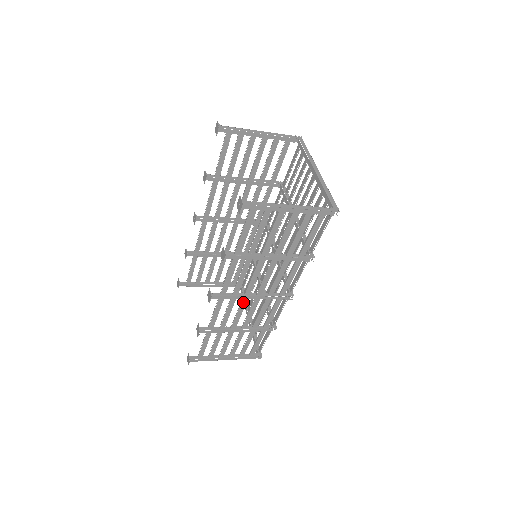
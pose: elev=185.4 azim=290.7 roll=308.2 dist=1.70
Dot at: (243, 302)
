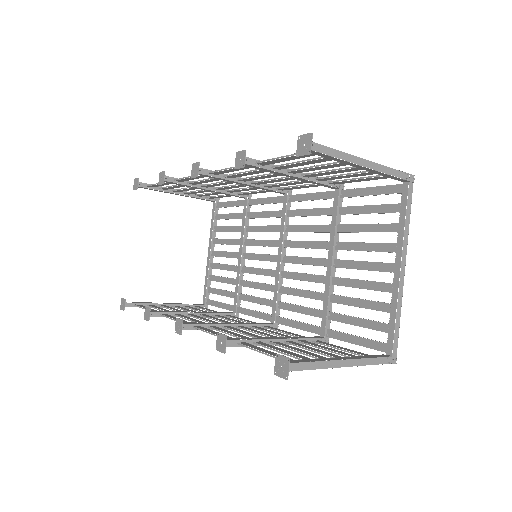
Dot at: occluded
